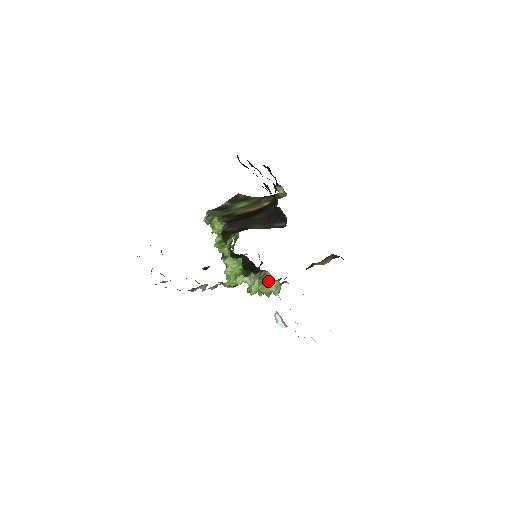
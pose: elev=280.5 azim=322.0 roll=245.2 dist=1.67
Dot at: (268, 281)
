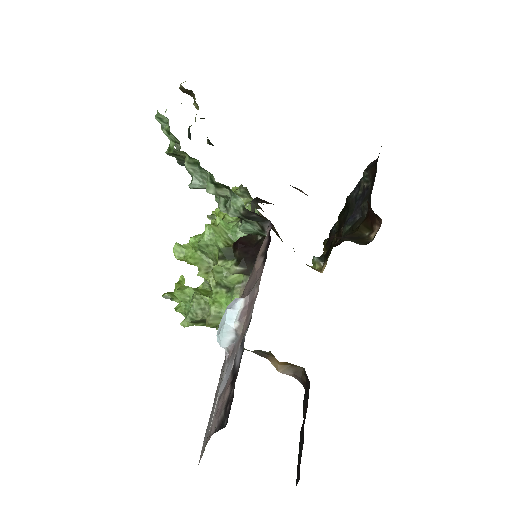
Dot at: (221, 298)
